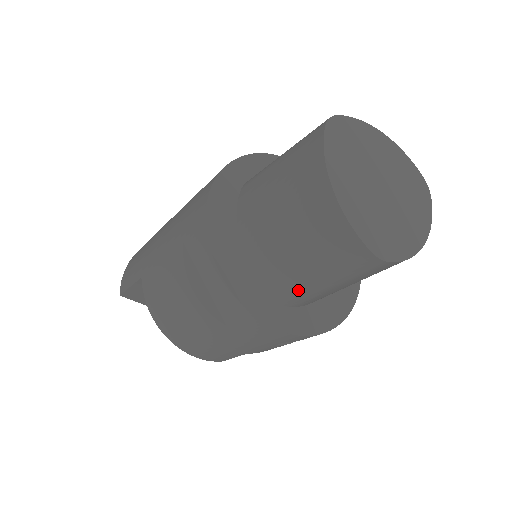
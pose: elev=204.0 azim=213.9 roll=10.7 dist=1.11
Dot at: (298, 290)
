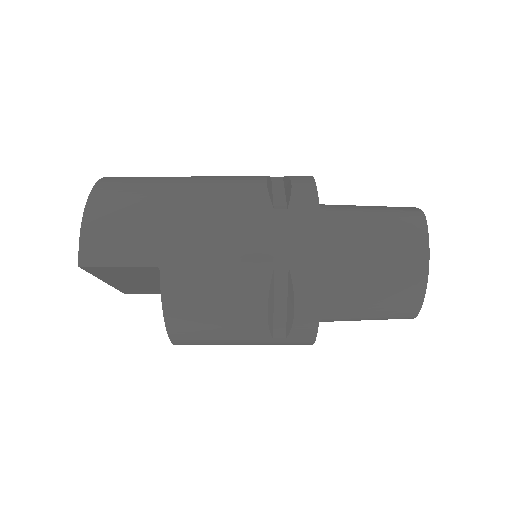
Dot at: (341, 319)
